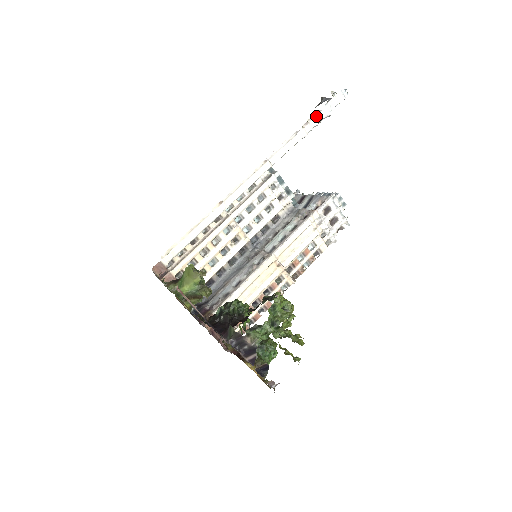
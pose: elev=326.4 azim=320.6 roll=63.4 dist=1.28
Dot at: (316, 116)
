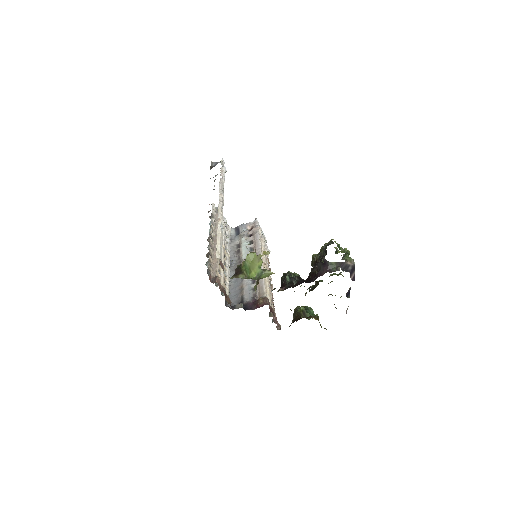
Dot at: (223, 170)
